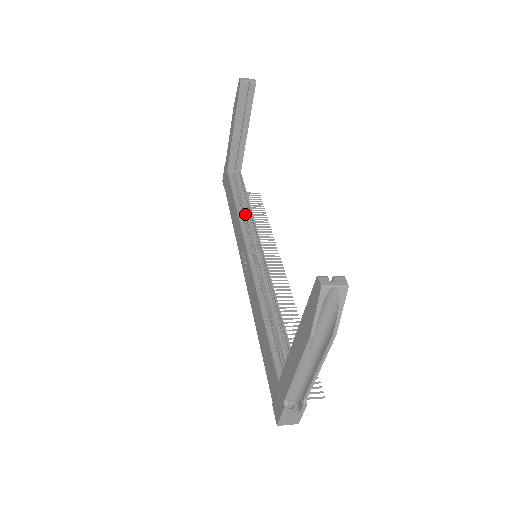
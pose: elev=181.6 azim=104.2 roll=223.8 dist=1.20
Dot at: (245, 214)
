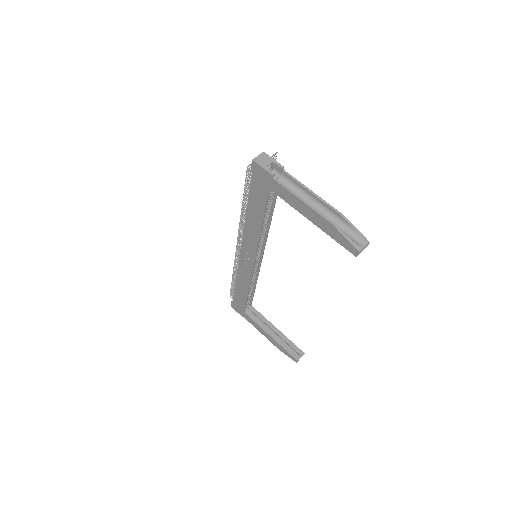
Dot at: (263, 228)
